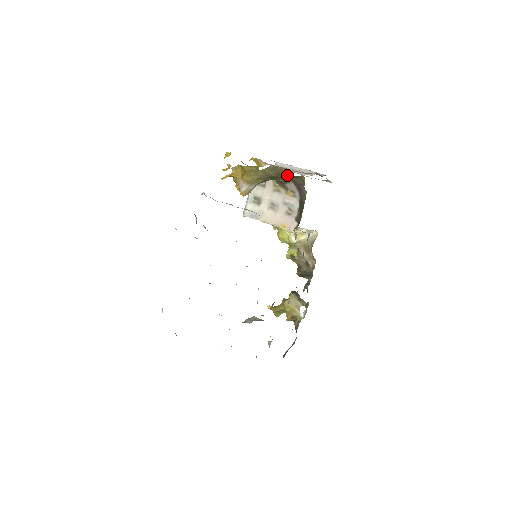
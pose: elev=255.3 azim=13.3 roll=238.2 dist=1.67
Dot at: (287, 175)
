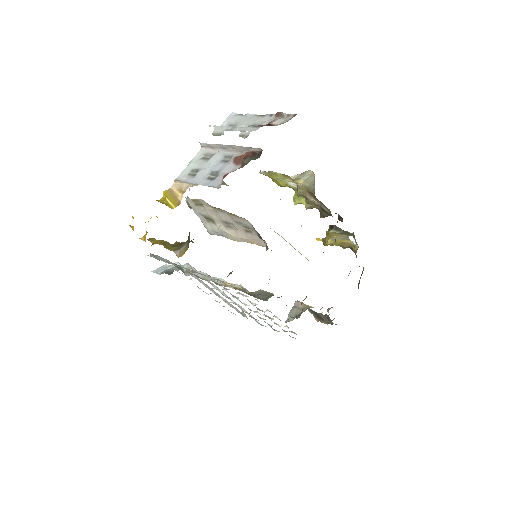
Dot at: occluded
